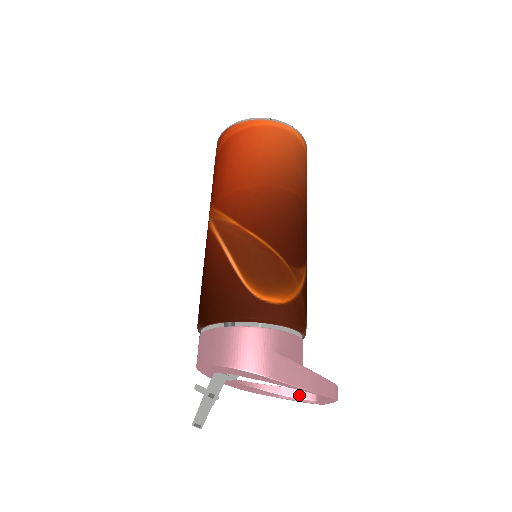
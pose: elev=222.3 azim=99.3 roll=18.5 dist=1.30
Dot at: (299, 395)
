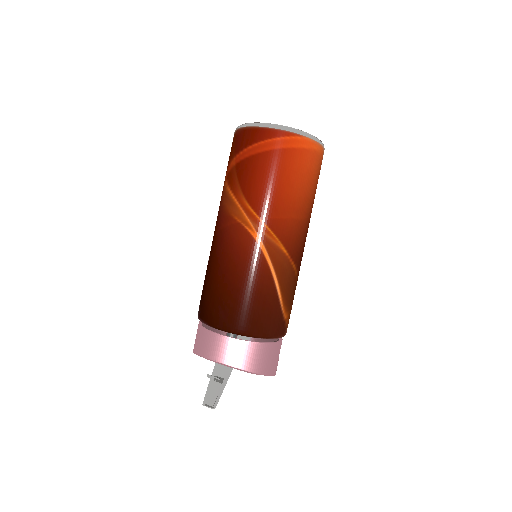
Dot at: occluded
